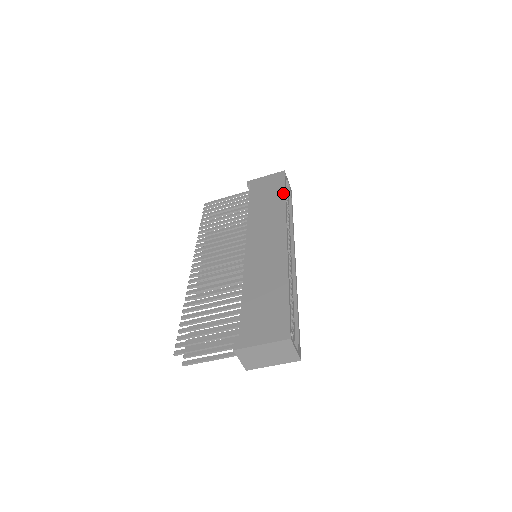
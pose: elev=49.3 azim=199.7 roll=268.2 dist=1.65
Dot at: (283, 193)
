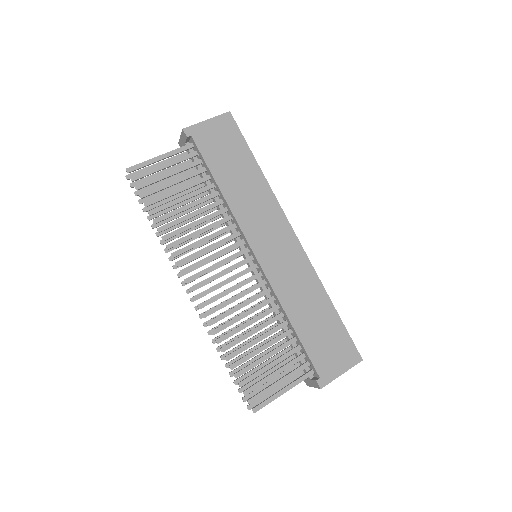
Dot at: (253, 159)
